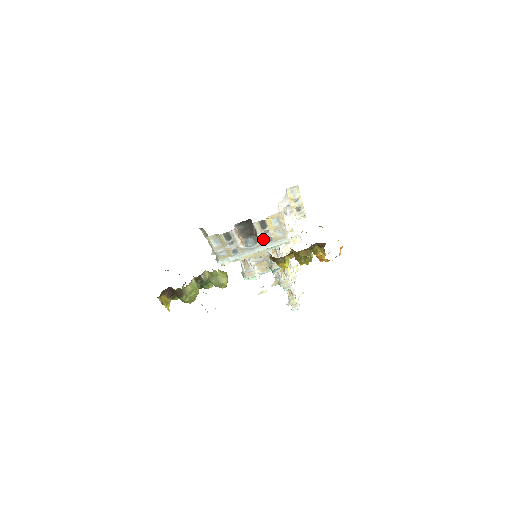
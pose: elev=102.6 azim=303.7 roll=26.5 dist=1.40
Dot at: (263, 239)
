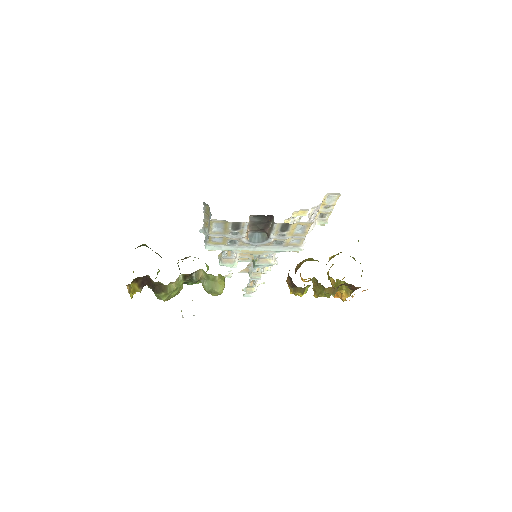
Dot at: (273, 240)
